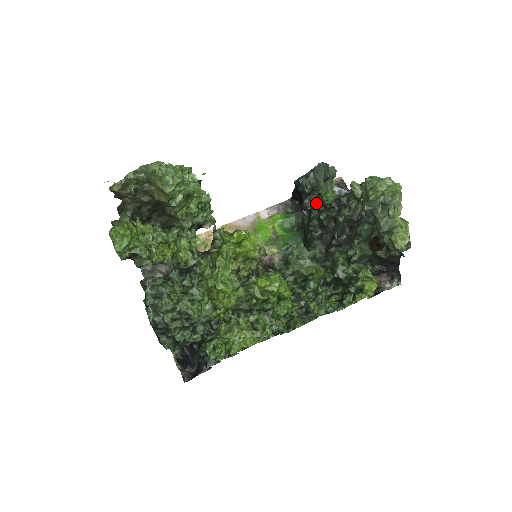
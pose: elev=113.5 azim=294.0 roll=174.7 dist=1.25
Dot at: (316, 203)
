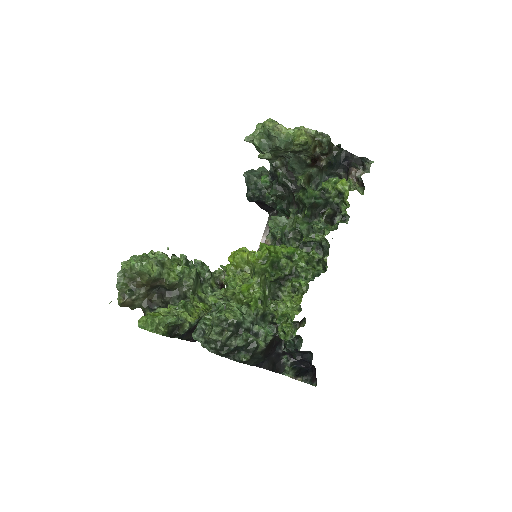
Dot at: occluded
